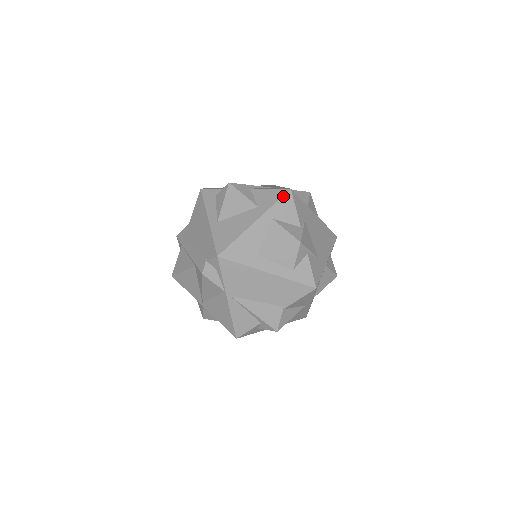
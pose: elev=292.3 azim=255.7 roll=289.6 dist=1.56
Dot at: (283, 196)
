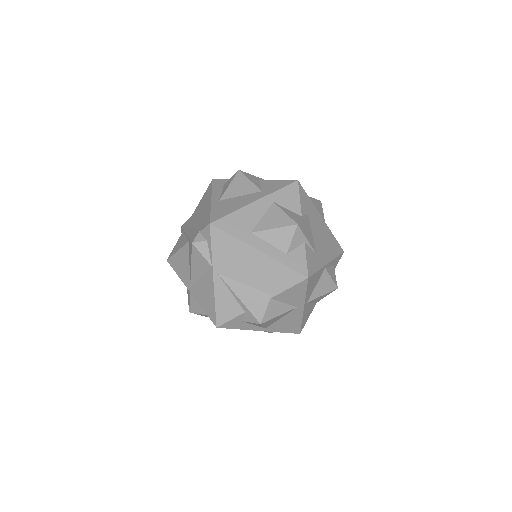
Dot at: (289, 185)
